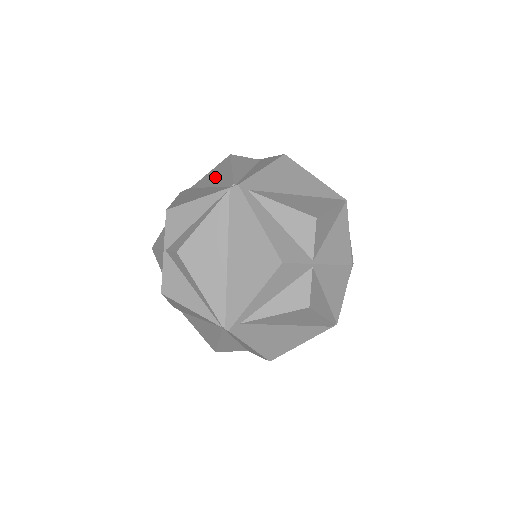
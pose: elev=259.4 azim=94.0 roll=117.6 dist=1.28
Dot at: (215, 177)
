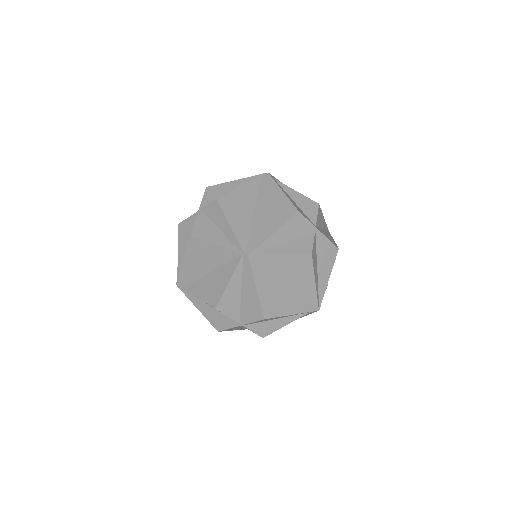
Dot at: occluded
